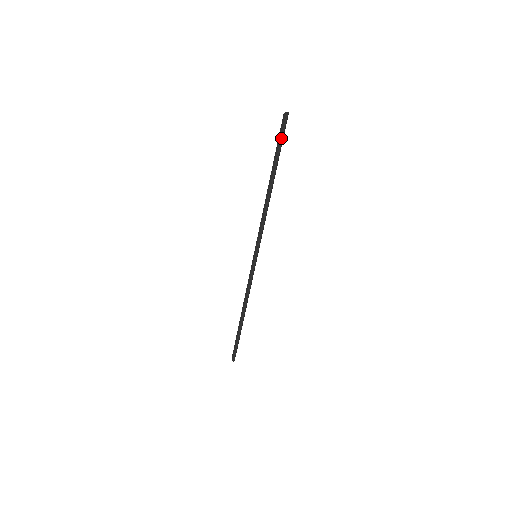
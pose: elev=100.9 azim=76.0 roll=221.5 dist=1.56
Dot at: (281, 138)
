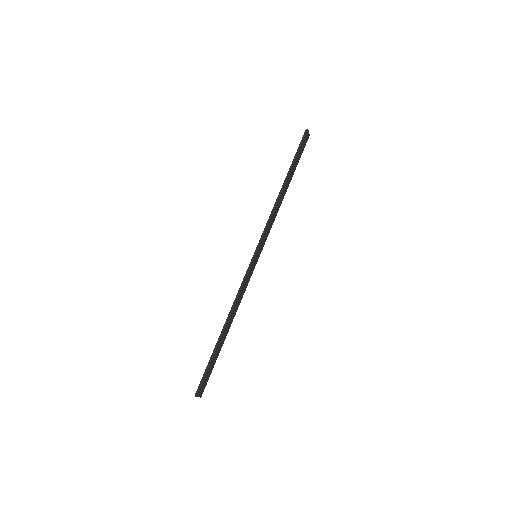
Dot at: (300, 145)
